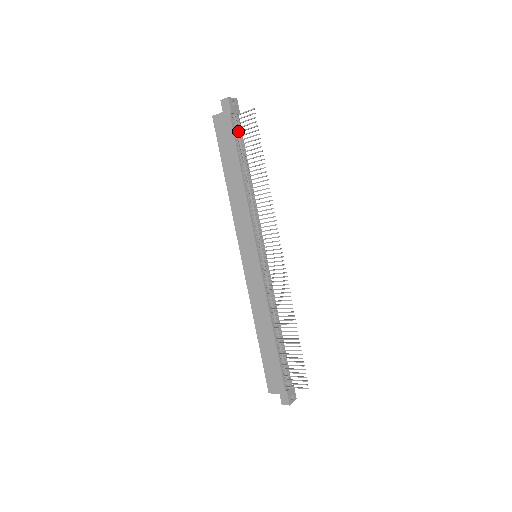
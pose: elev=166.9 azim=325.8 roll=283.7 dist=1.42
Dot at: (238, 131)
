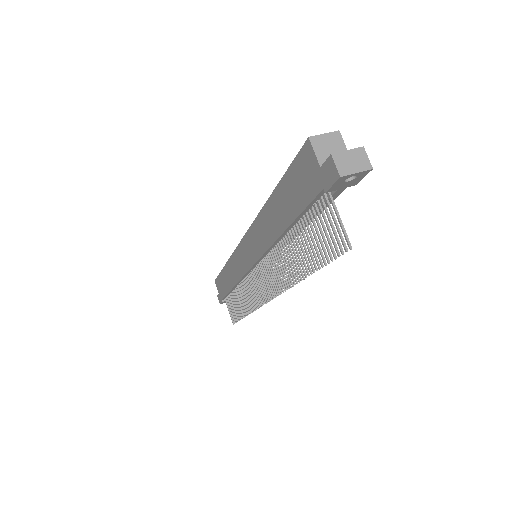
Dot at: occluded
